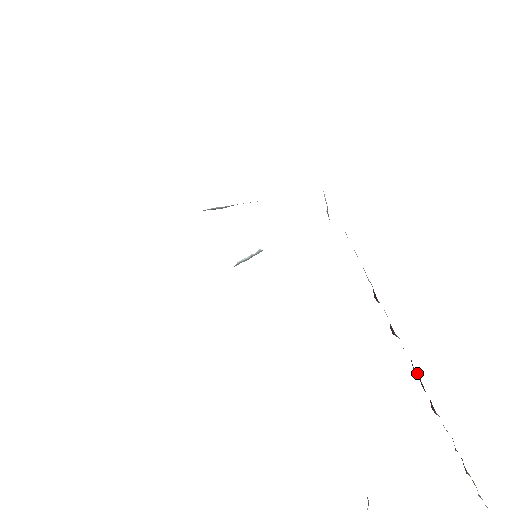
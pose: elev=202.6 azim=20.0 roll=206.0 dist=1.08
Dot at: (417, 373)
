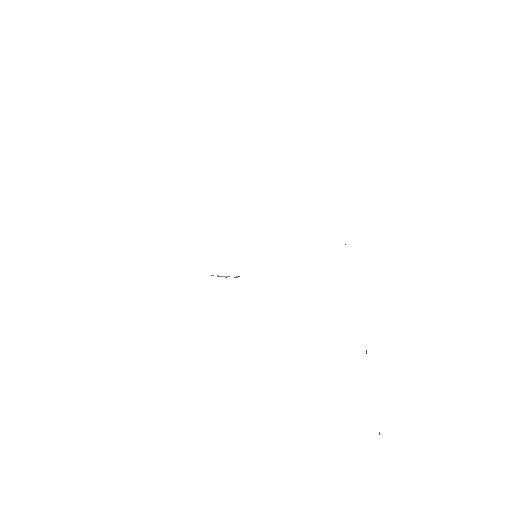
Dot at: occluded
